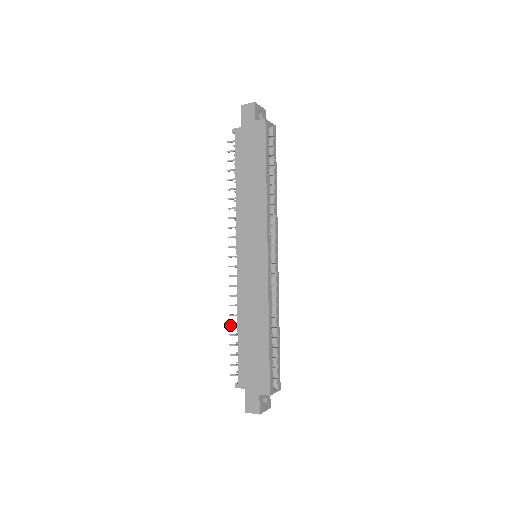
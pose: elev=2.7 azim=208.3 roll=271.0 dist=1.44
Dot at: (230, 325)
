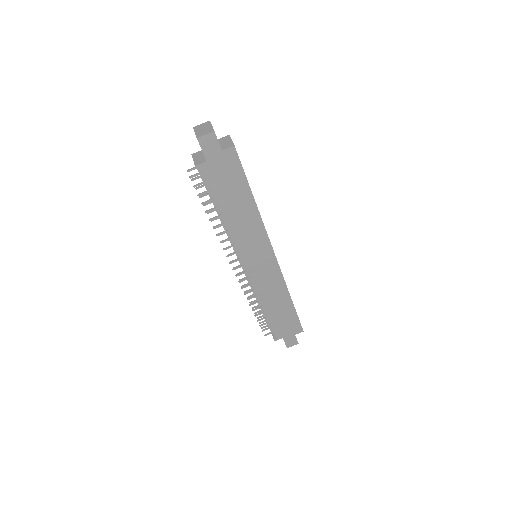
Dot at: occluded
